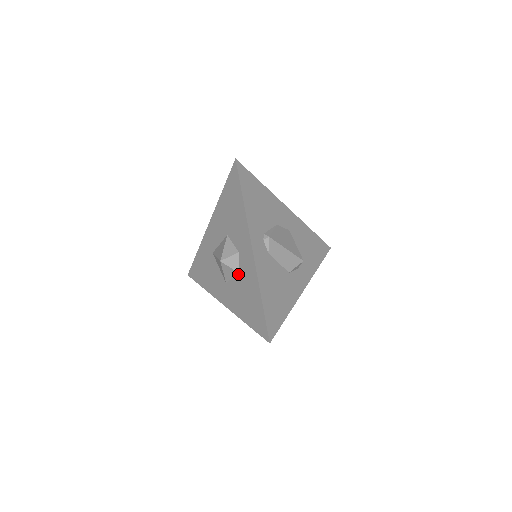
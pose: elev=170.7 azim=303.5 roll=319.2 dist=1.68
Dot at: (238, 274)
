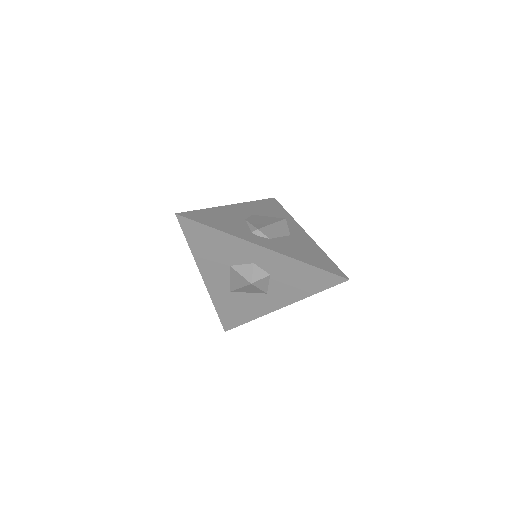
Dot at: (271, 276)
